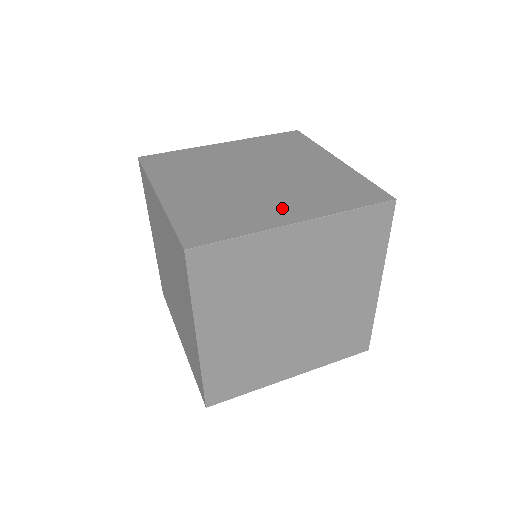
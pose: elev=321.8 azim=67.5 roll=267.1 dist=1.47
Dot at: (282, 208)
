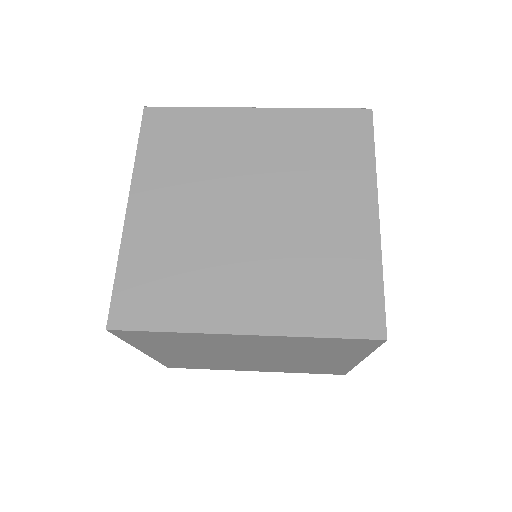
Dot at: occluded
